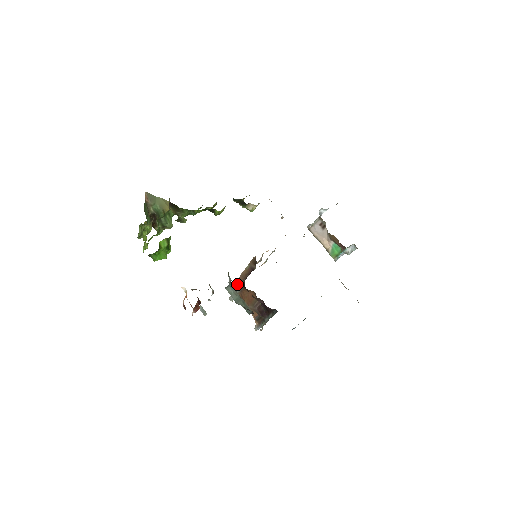
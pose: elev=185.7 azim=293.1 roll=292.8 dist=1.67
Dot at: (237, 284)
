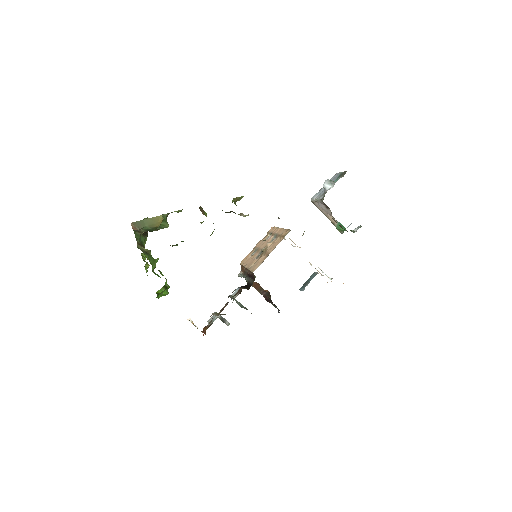
Dot at: (243, 267)
